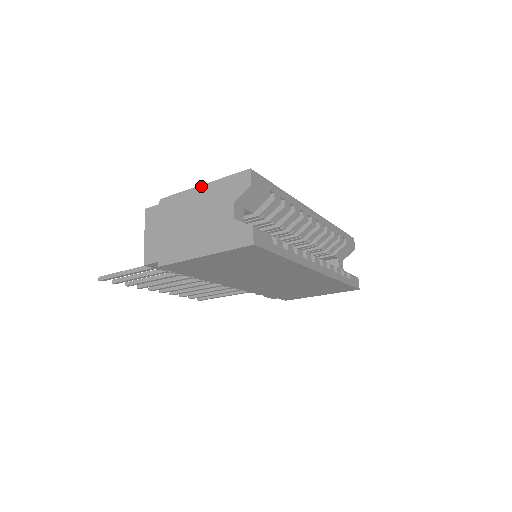
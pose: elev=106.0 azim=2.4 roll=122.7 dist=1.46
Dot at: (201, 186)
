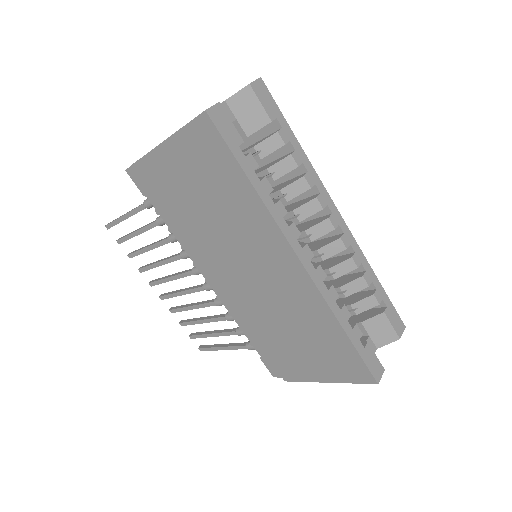
Dot at: occluded
